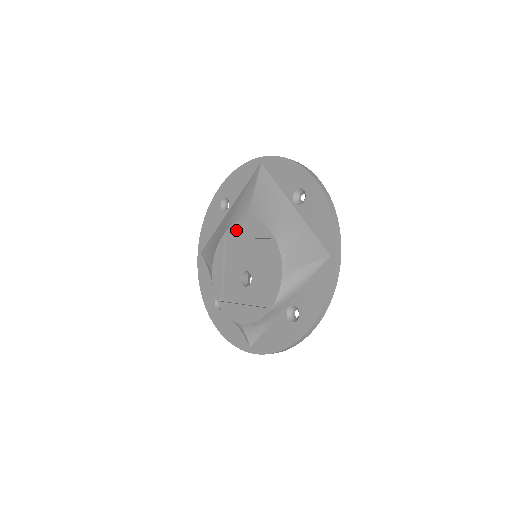
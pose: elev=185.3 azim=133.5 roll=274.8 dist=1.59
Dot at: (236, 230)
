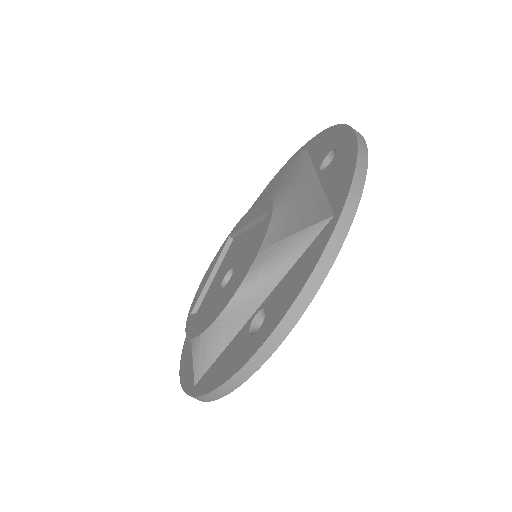
Dot at: (243, 219)
